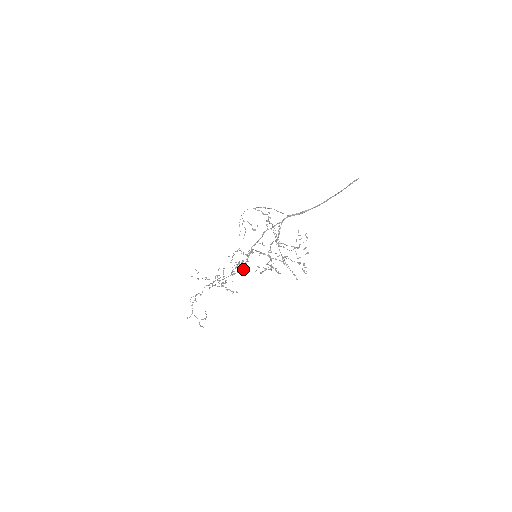
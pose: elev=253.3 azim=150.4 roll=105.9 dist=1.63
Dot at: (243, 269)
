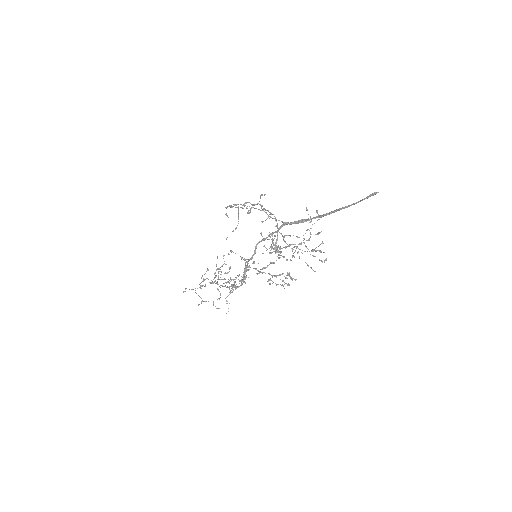
Dot at: (242, 284)
